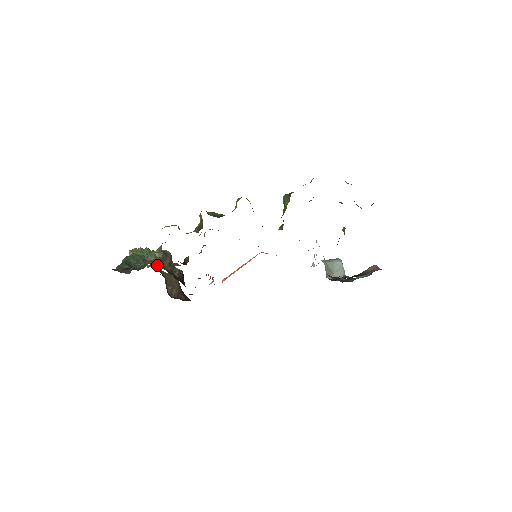
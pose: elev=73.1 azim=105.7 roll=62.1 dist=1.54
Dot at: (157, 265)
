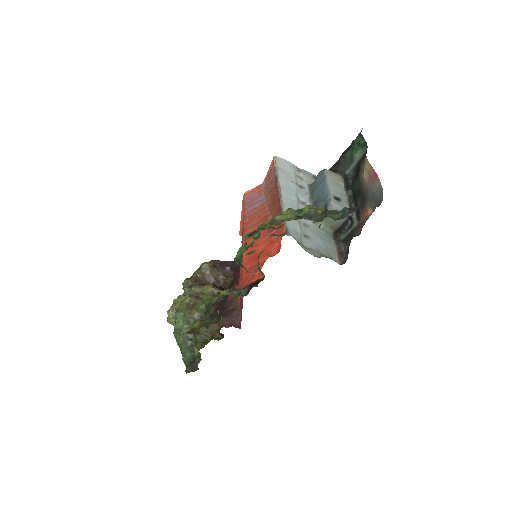
Dot at: occluded
